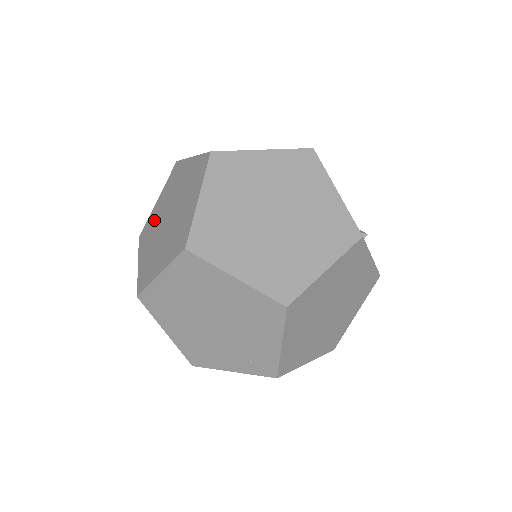
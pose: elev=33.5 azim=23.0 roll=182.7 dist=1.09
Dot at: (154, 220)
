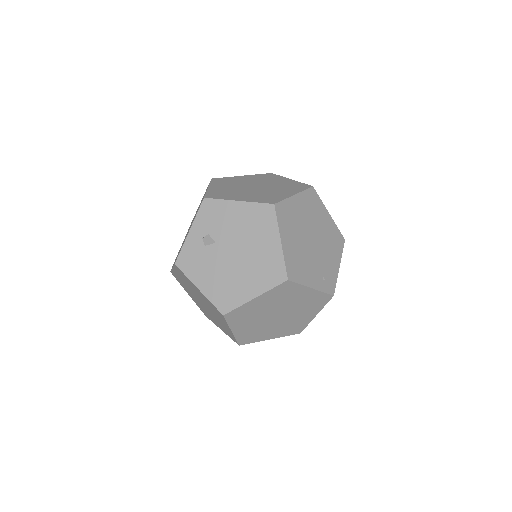
Dot at: (226, 190)
